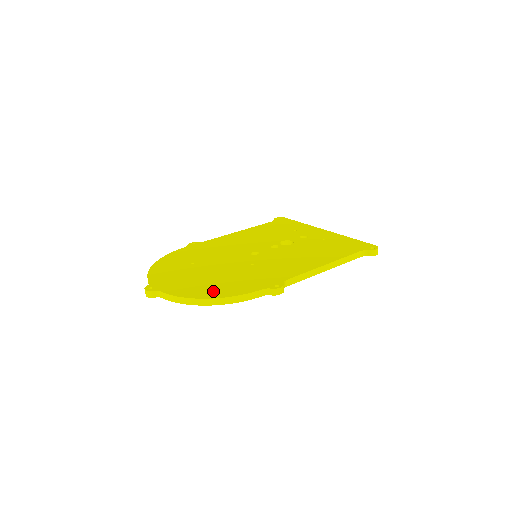
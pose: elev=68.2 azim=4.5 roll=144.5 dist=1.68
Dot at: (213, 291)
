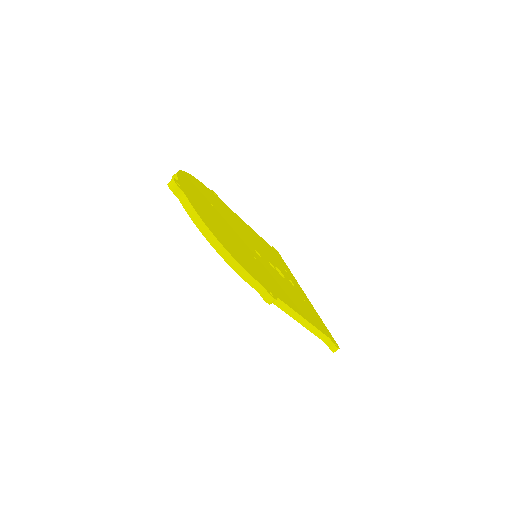
Dot at: (226, 243)
